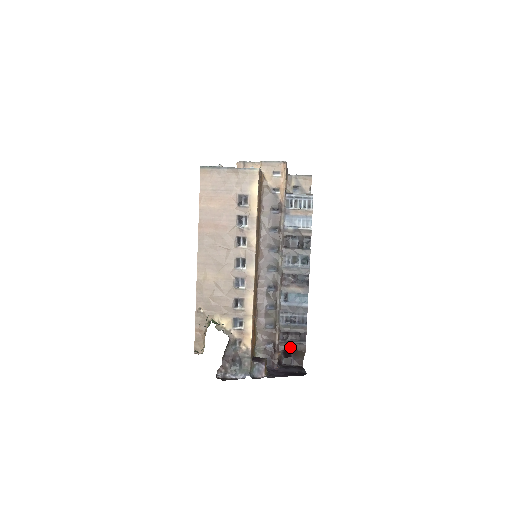
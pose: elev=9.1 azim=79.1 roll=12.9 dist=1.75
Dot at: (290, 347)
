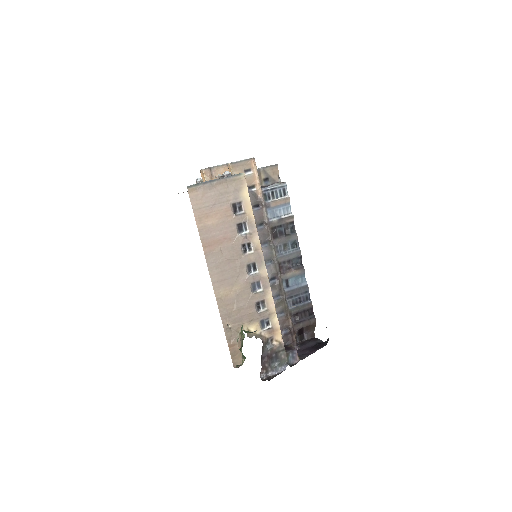
Dot at: (303, 325)
